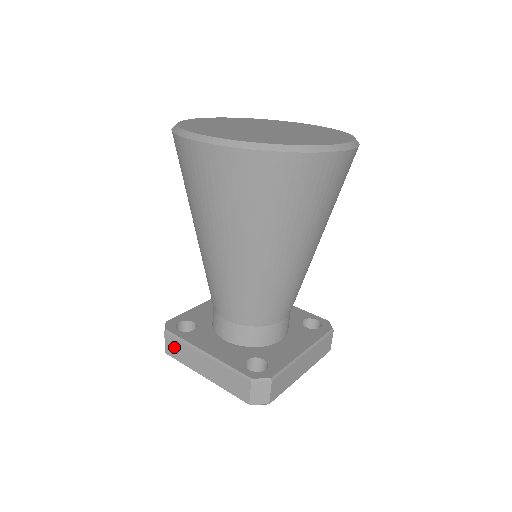
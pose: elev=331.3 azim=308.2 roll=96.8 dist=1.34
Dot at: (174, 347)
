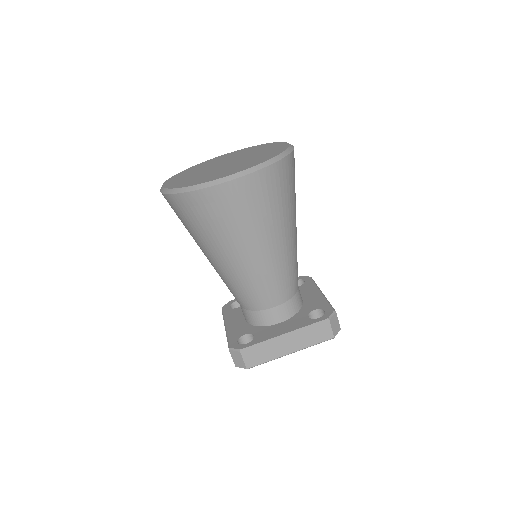
Dot at: (254, 356)
